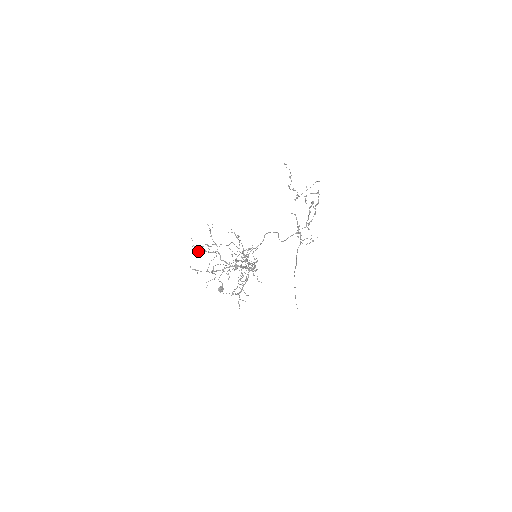
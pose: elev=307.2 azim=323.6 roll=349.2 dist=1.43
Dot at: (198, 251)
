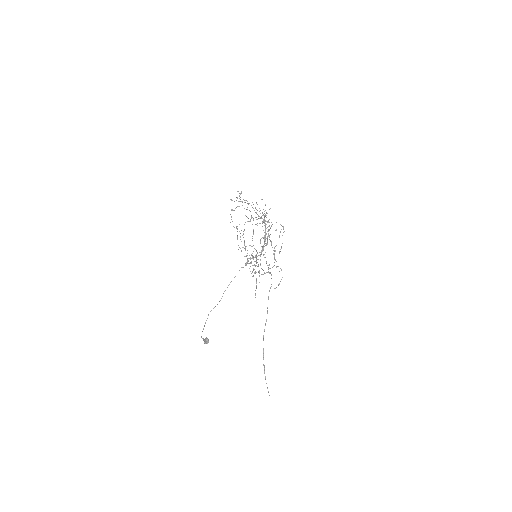
Dot at: occluded
